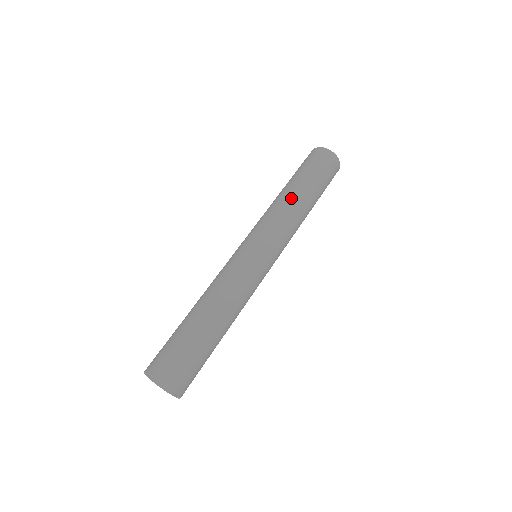
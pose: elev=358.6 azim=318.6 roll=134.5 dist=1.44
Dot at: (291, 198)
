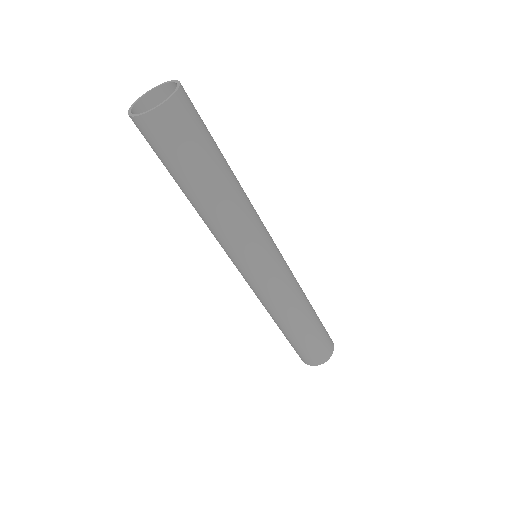
Dot at: occluded
